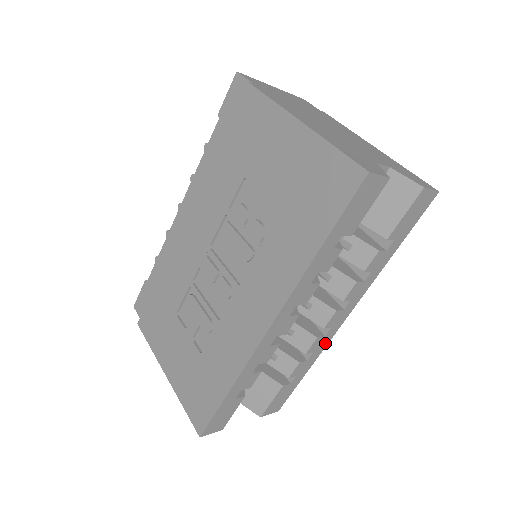
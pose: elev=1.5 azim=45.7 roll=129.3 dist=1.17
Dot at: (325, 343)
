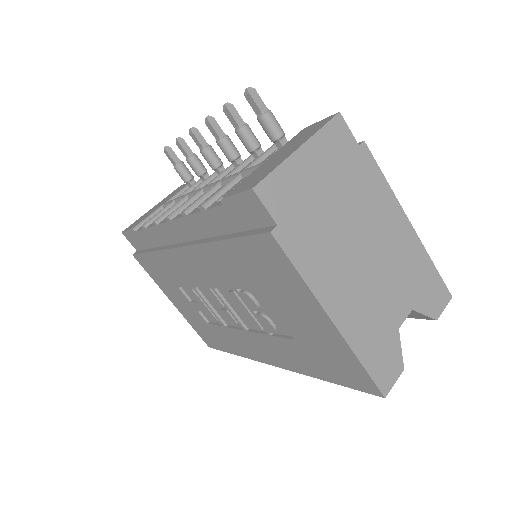
Dot at: occluded
